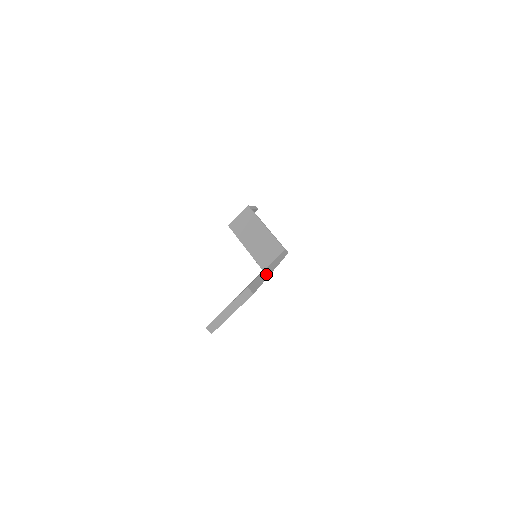
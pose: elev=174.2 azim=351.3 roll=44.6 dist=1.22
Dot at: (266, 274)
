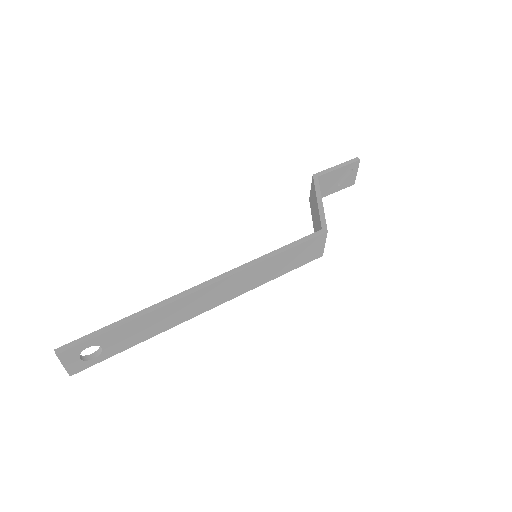
Dot at: (141, 313)
